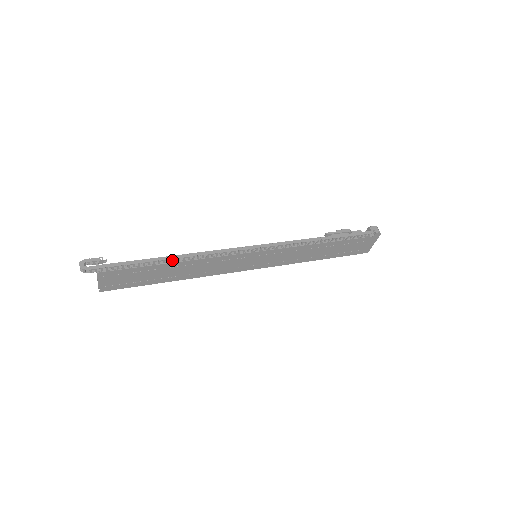
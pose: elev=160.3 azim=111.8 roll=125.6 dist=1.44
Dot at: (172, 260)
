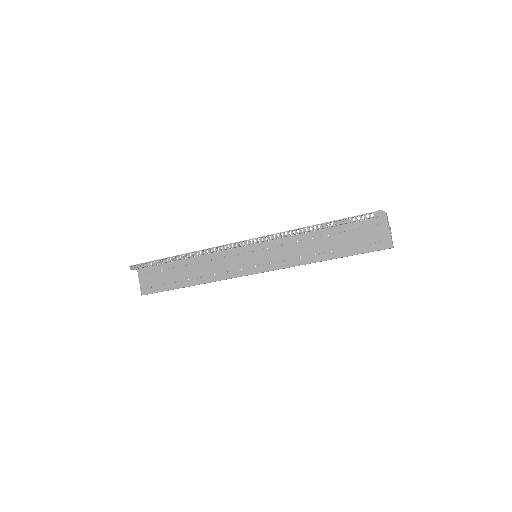
Dot at: occluded
